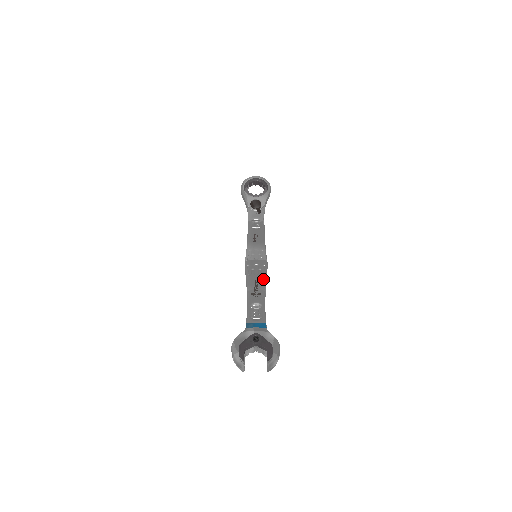
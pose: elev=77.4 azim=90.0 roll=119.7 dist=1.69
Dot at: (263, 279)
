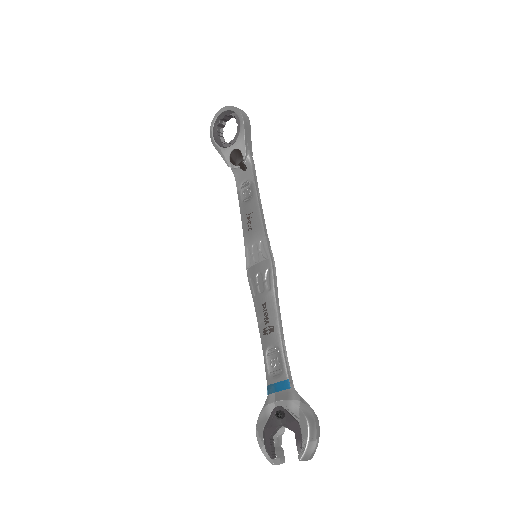
Dot at: (271, 297)
